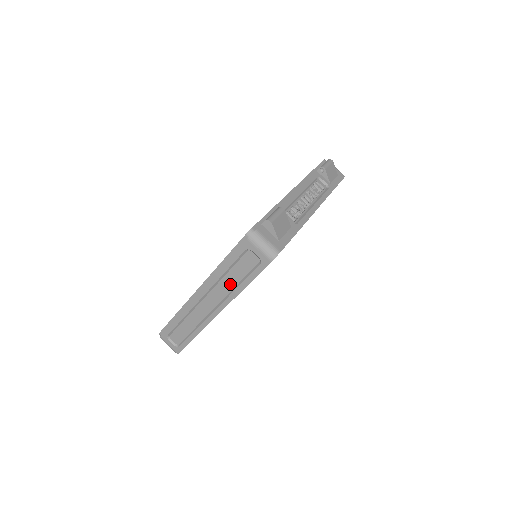
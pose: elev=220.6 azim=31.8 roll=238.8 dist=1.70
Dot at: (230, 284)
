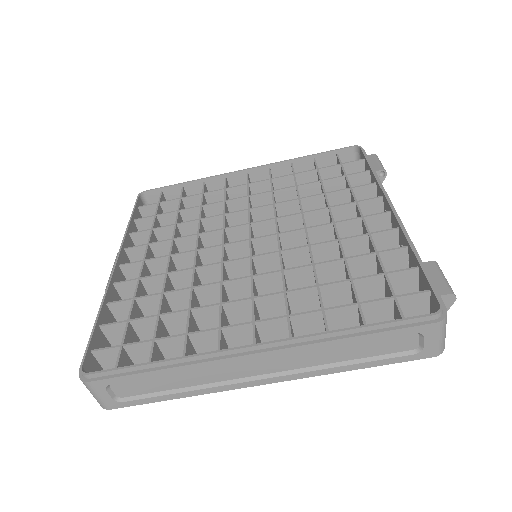
Dot at: (332, 357)
